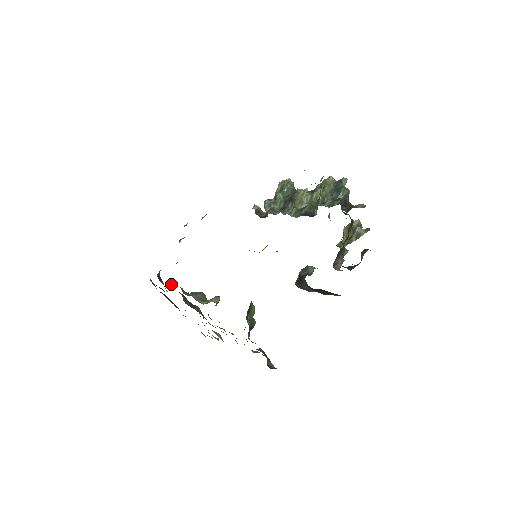
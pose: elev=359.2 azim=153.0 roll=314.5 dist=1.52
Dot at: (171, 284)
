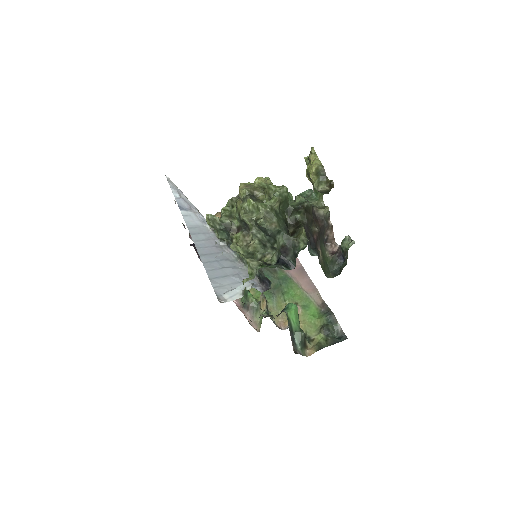
Dot at: occluded
